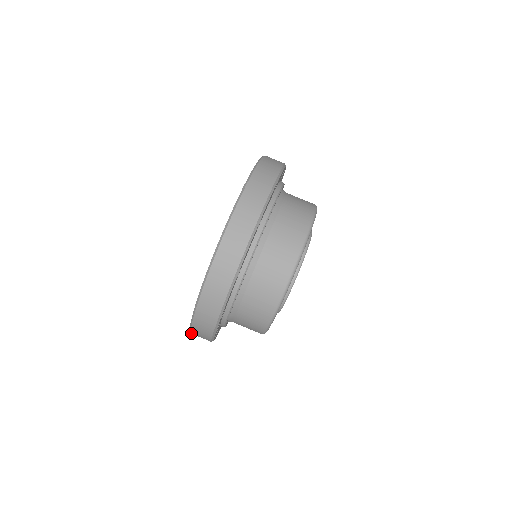
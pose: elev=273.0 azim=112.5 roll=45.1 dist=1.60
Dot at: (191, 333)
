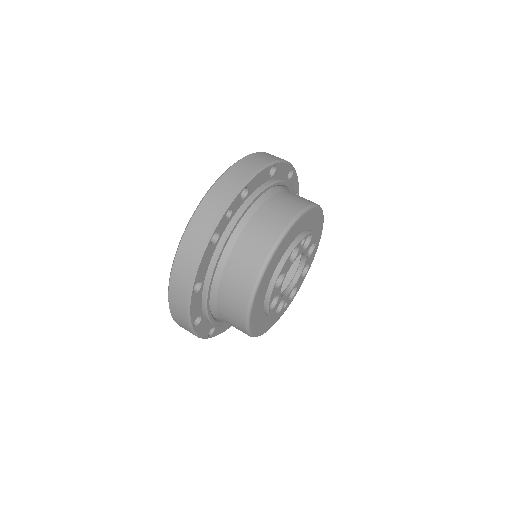
Dot at: (185, 230)
